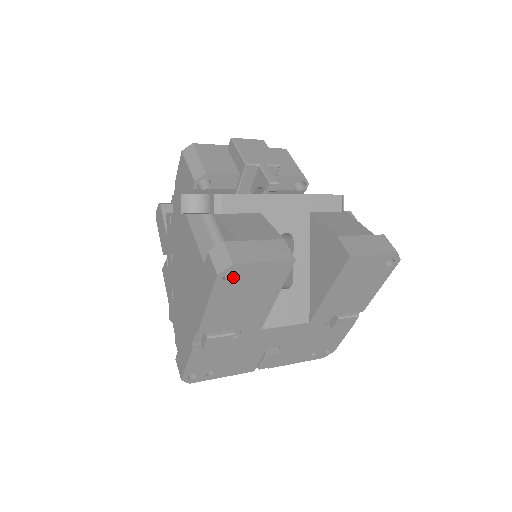
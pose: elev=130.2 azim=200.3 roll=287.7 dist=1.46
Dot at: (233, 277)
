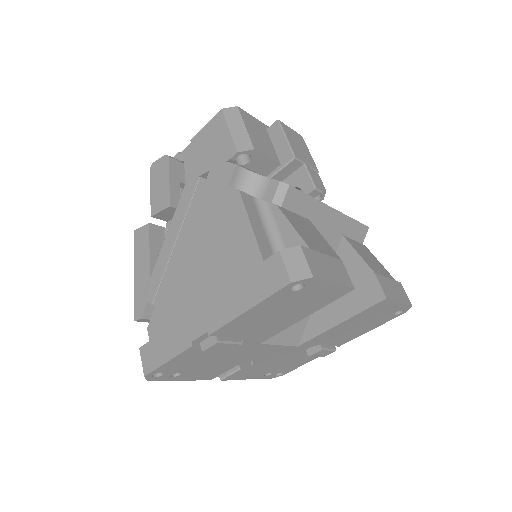
Dot at: (298, 289)
